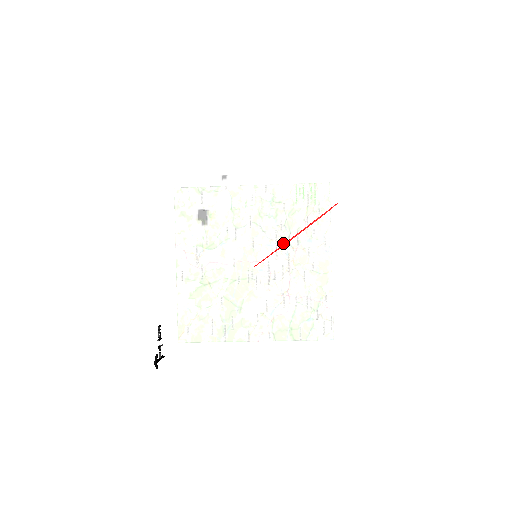
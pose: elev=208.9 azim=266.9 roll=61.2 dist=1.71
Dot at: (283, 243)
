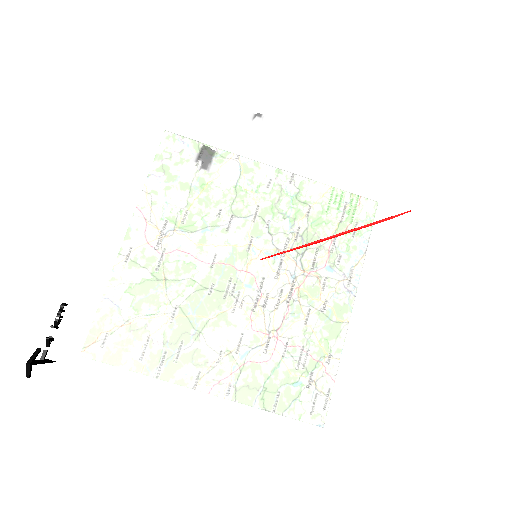
Dot at: (313, 241)
